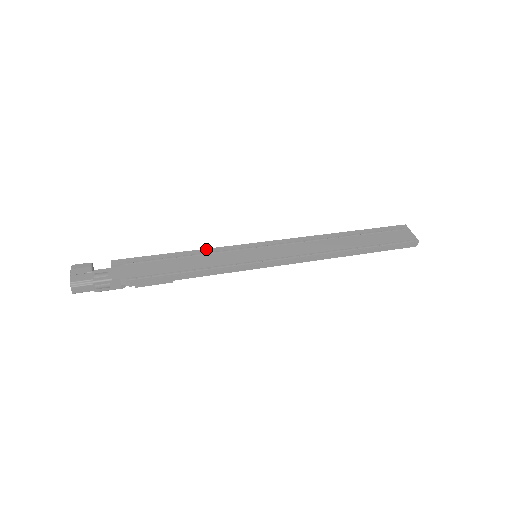
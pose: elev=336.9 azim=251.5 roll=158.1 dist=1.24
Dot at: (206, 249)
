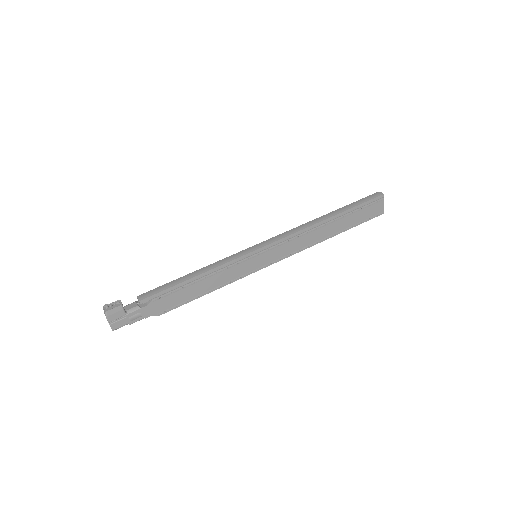
Dot at: (218, 267)
